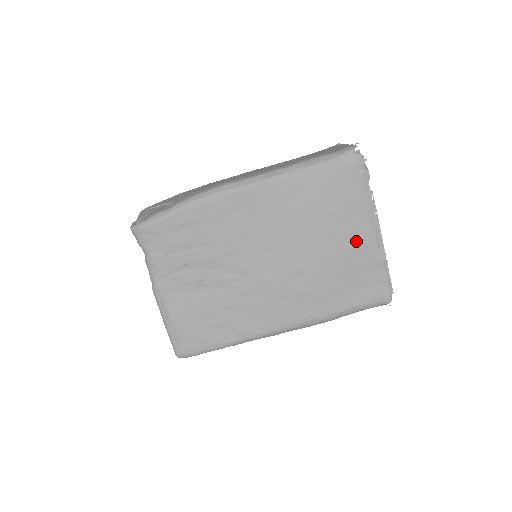
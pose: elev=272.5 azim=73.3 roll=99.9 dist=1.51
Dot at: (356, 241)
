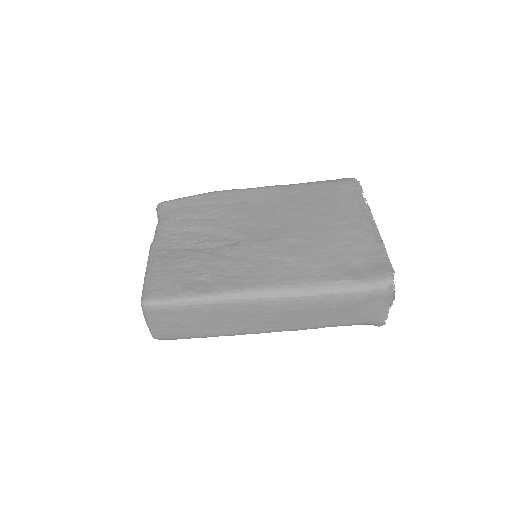
Dot at: (351, 227)
